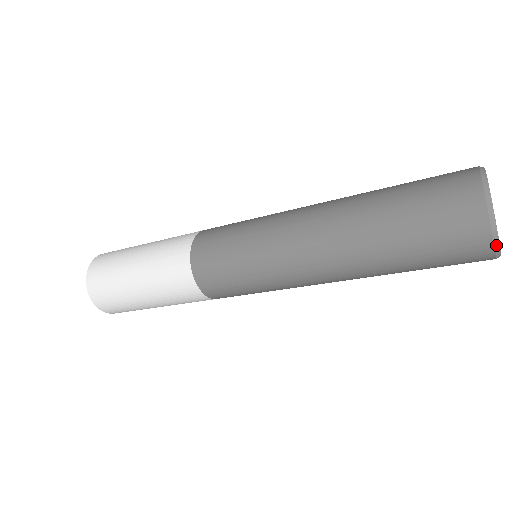
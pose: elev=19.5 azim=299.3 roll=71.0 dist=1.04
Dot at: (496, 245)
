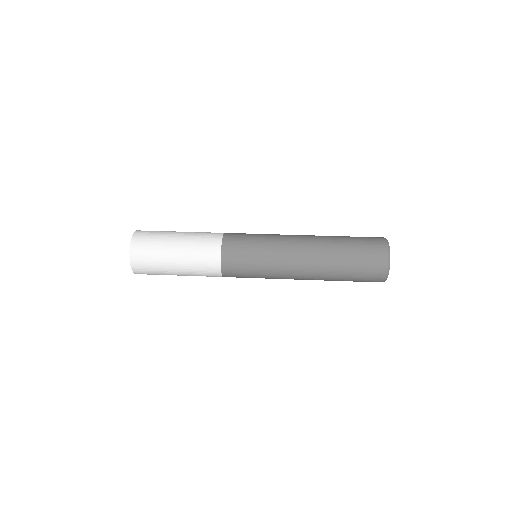
Dot at: occluded
